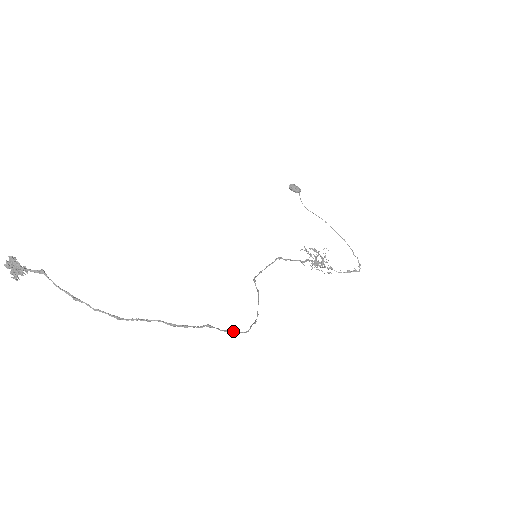
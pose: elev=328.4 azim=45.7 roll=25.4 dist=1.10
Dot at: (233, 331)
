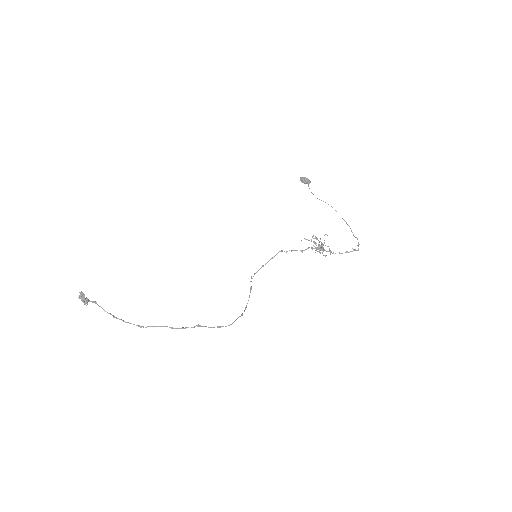
Dot at: (219, 326)
